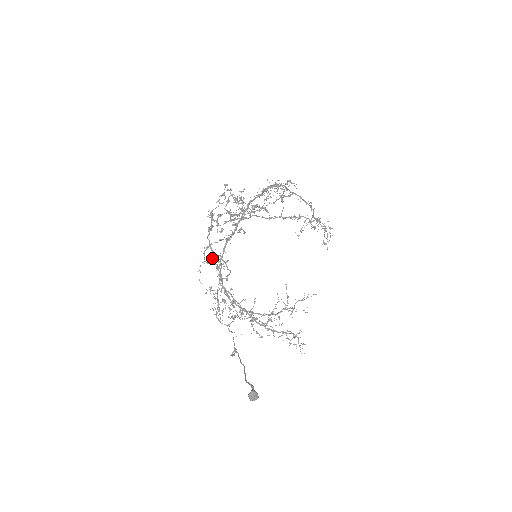
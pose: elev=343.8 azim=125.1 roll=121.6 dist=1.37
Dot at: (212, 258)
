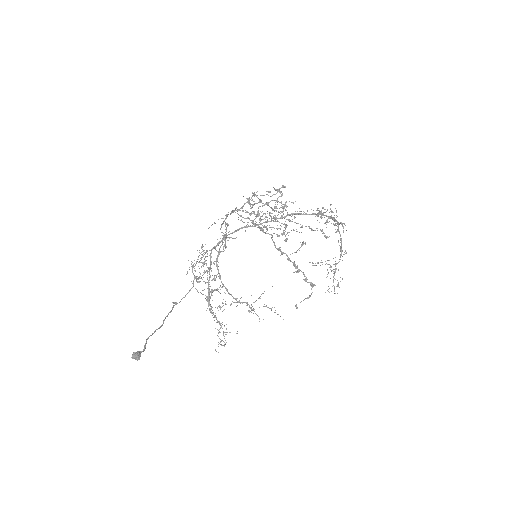
Dot at: occluded
